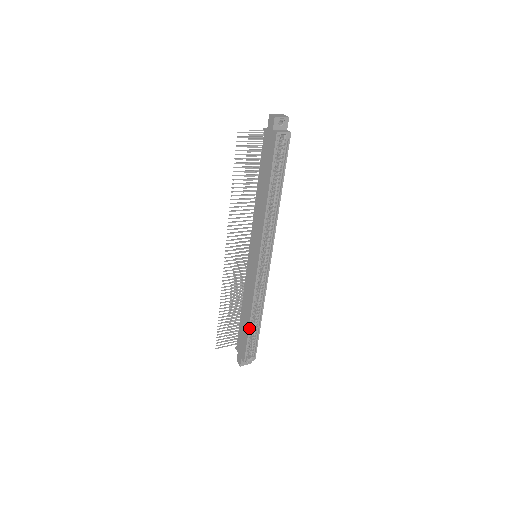
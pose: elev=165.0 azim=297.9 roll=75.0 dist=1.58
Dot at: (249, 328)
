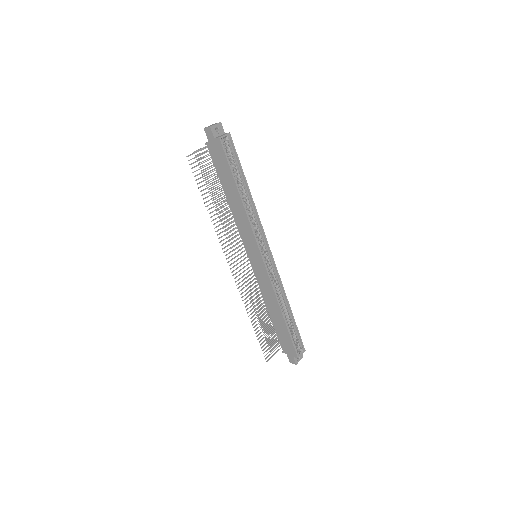
Dot at: (285, 323)
